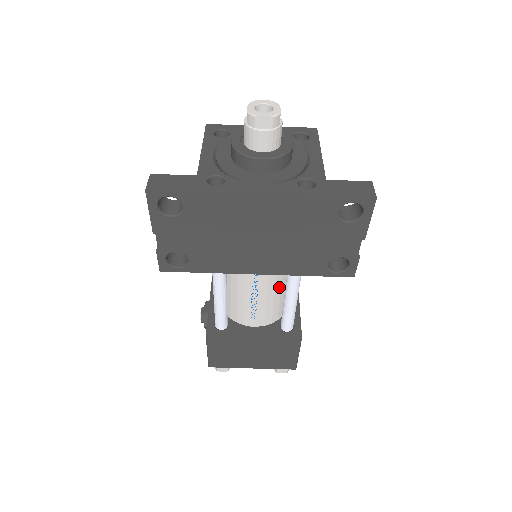
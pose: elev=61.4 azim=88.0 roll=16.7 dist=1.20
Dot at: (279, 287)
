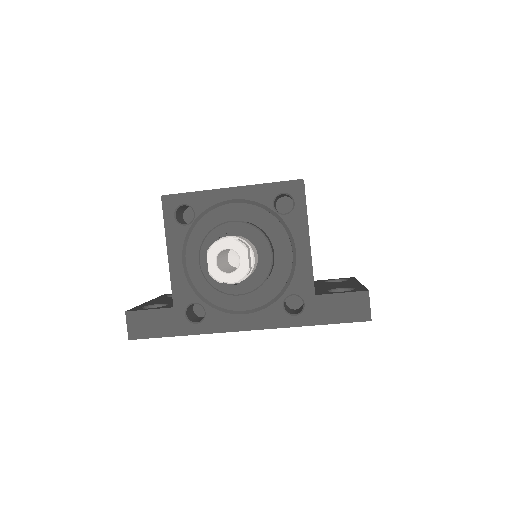
Dot at: occluded
